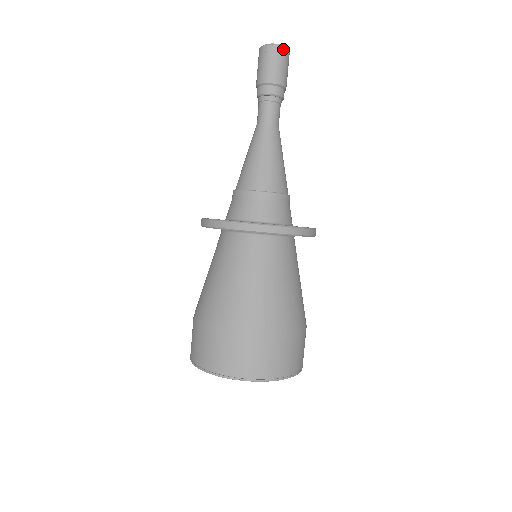
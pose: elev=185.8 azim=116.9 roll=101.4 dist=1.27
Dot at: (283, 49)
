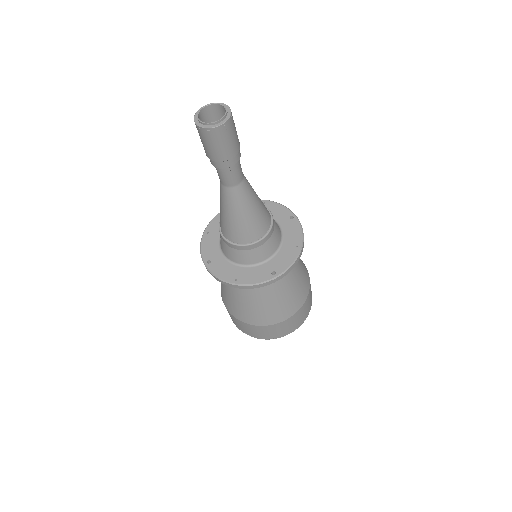
Dot at: (208, 130)
